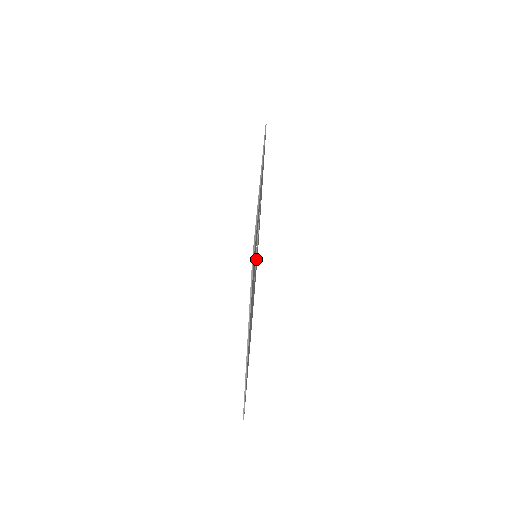
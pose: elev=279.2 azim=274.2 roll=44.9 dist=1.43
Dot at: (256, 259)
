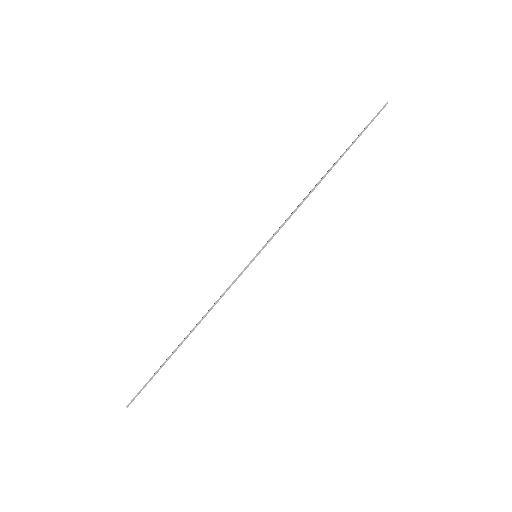
Dot at: occluded
